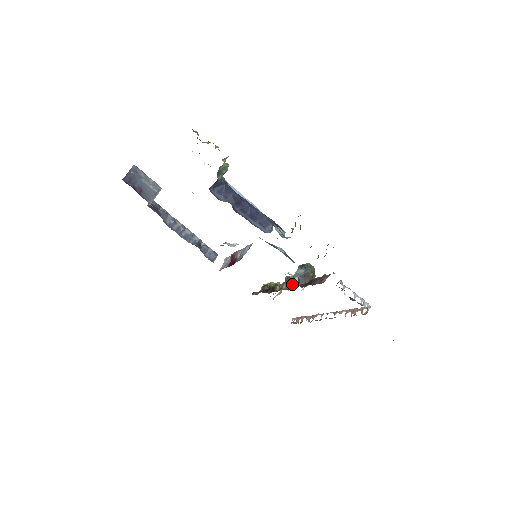
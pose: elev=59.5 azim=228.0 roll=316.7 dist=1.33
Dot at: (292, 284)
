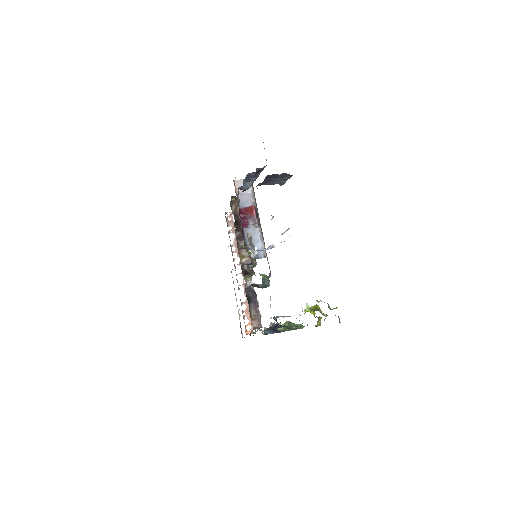
Dot at: (249, 265)
